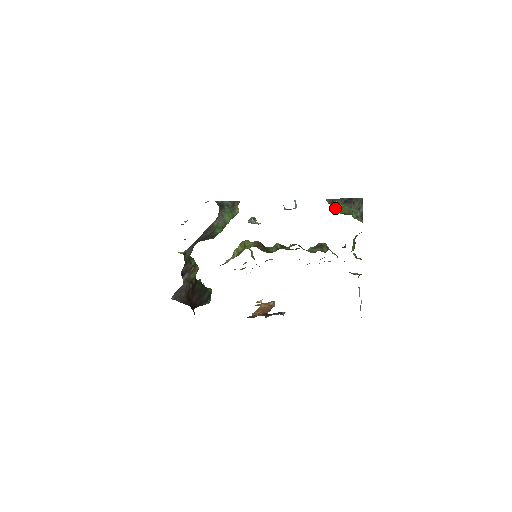
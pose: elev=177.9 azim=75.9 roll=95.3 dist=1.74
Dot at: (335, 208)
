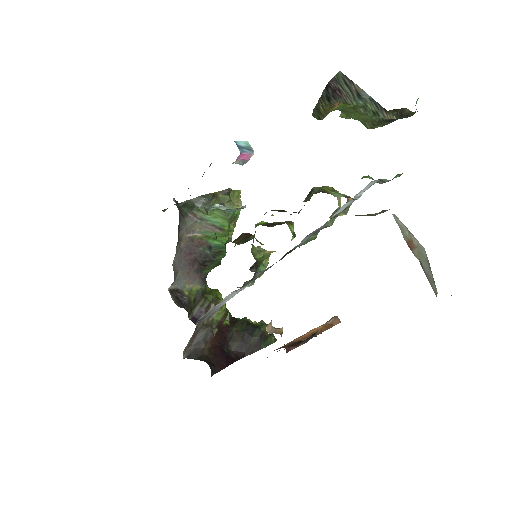
Dot at: occluded
